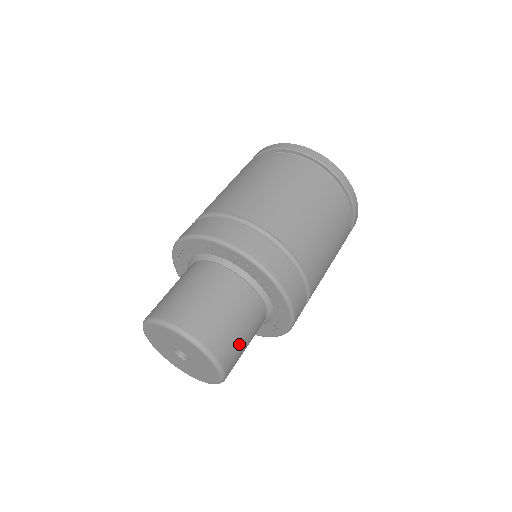
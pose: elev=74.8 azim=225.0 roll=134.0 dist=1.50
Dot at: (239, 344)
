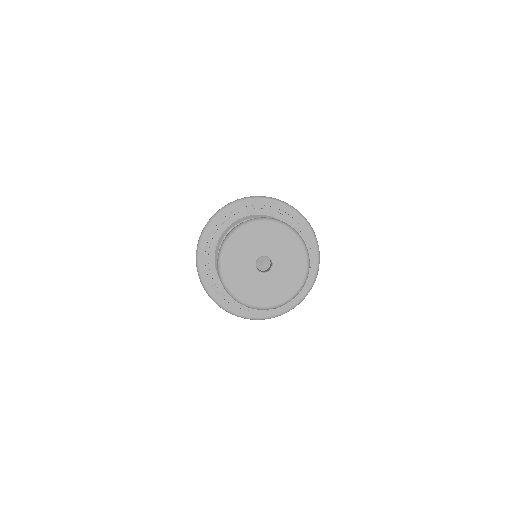
Dot at: occluded
